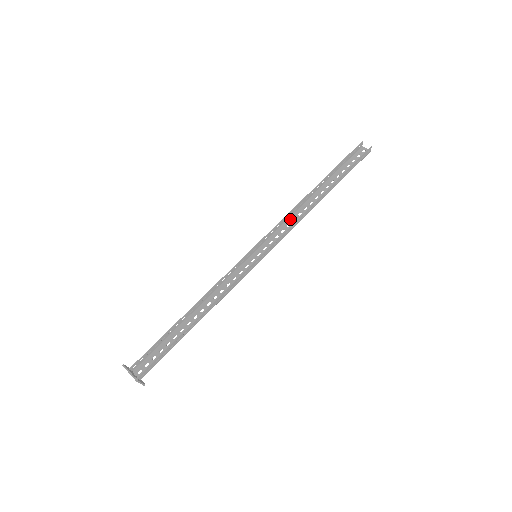
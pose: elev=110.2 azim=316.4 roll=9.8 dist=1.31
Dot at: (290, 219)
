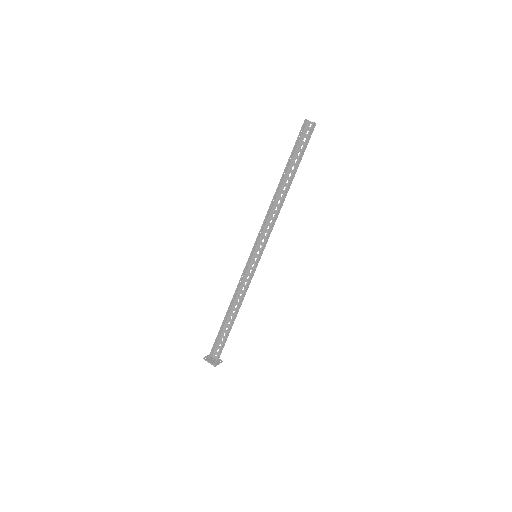
Dot at: (270, 215)
